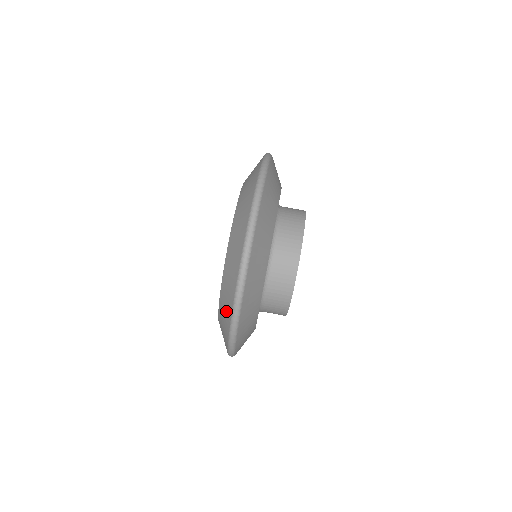
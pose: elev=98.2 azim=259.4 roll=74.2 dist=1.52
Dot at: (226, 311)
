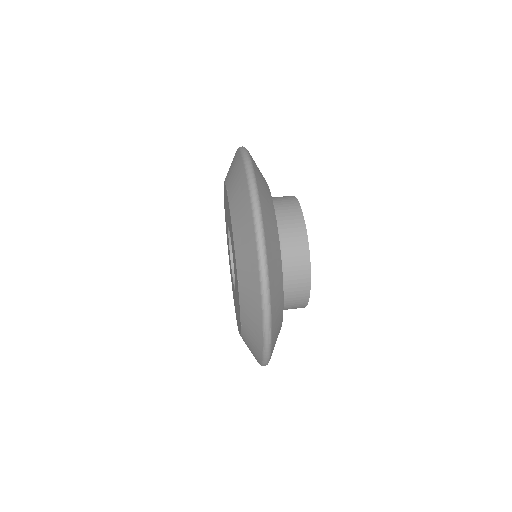
Dot at: (244, 221)
